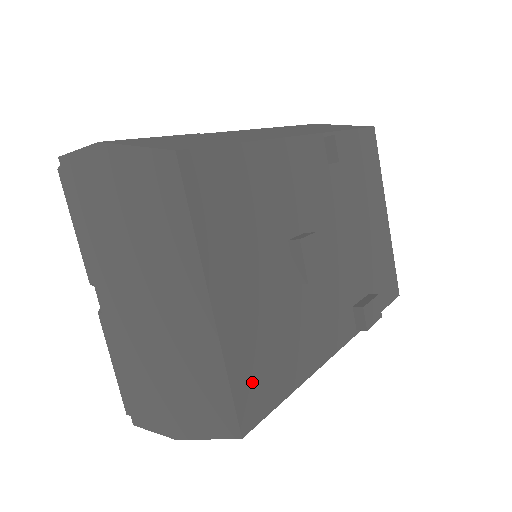
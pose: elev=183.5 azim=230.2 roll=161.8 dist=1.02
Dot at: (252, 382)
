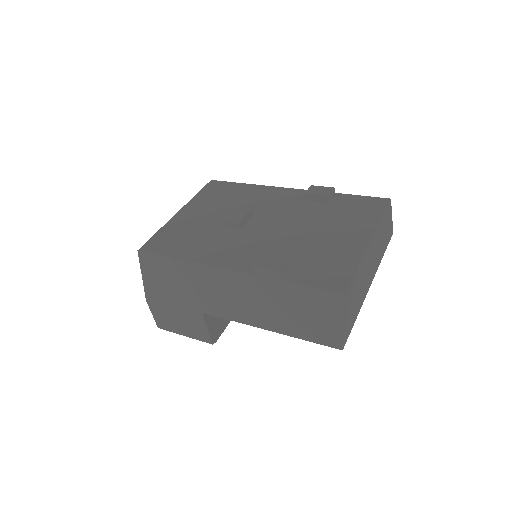
Dot at: (163, 240)
